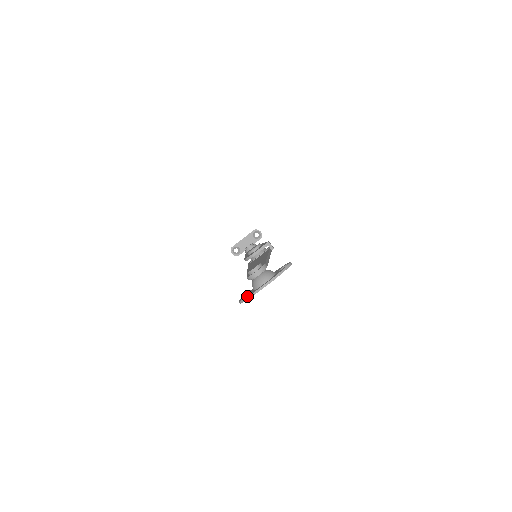
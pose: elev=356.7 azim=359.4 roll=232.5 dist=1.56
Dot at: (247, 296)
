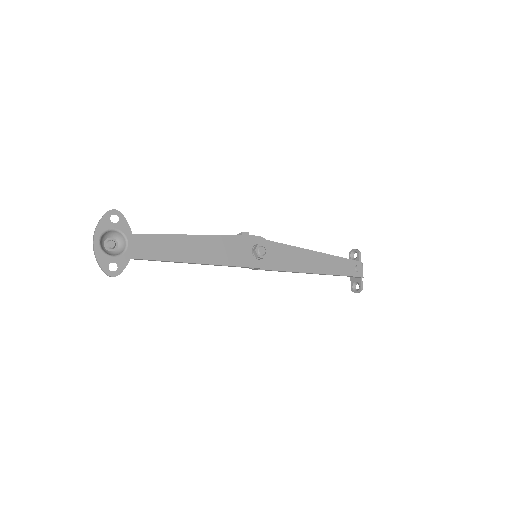
Dot at: (99, 265)
